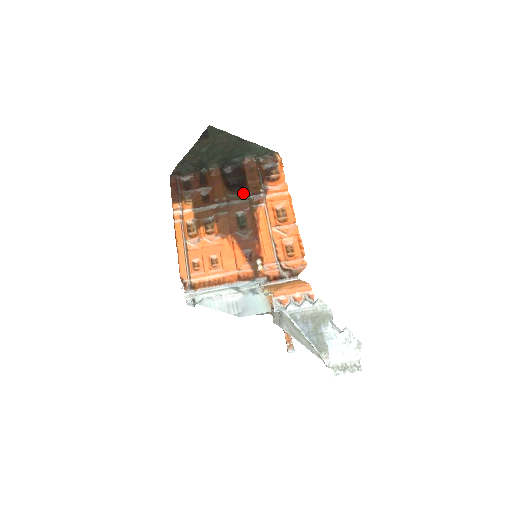
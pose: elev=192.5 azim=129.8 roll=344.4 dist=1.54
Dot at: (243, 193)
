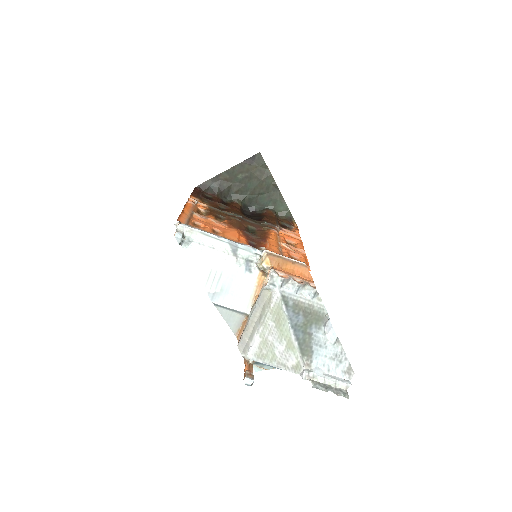
Dot at: (259, 221)
